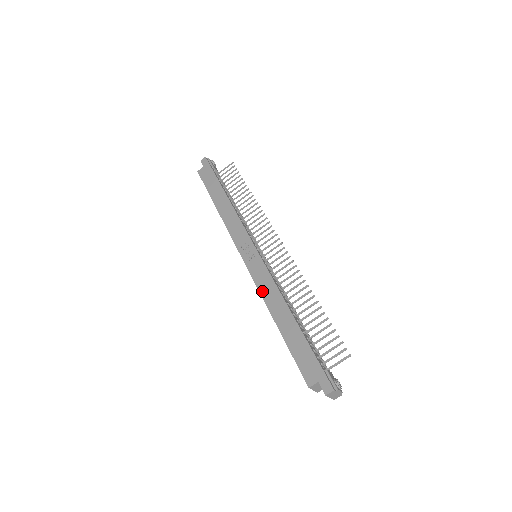
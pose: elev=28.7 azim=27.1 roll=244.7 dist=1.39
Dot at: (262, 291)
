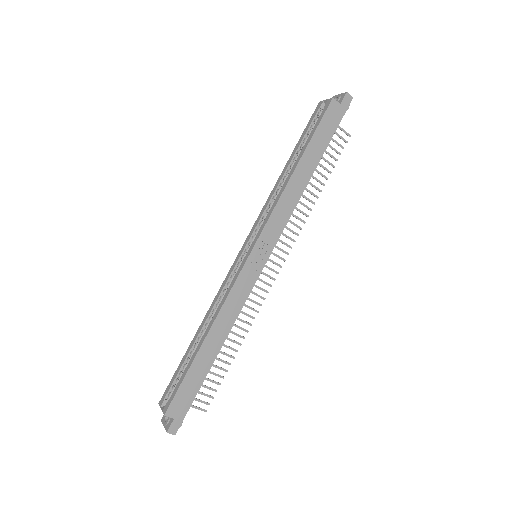
Dot at: (227, 304)
